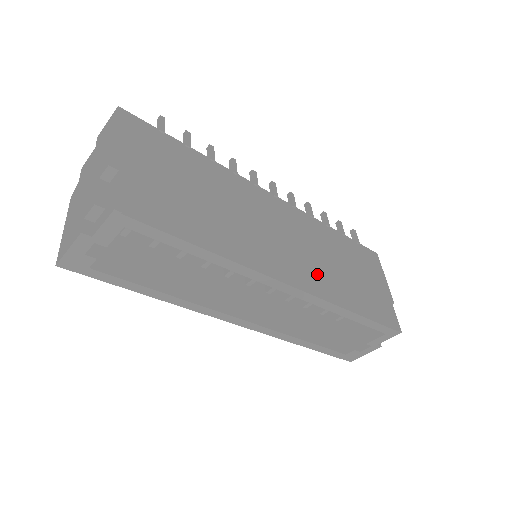
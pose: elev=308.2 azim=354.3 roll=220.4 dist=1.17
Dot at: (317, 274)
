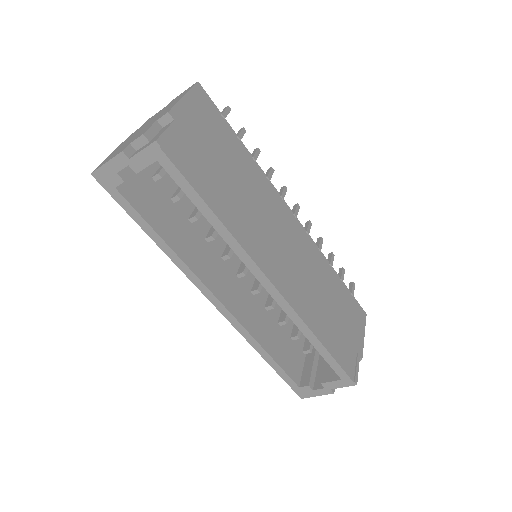
Dot at: (301, 291)
